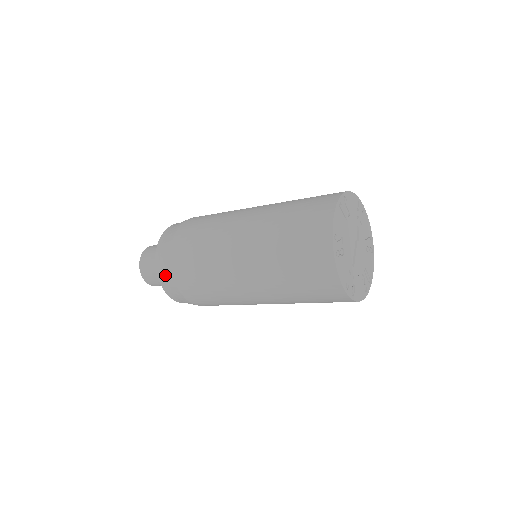
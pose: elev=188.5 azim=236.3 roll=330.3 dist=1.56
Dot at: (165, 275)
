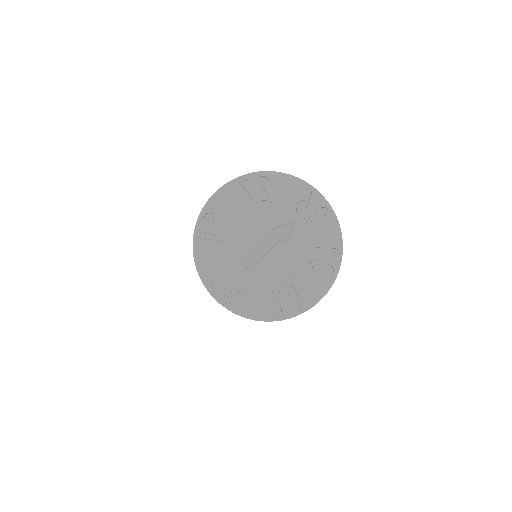
Dot at: occluded
